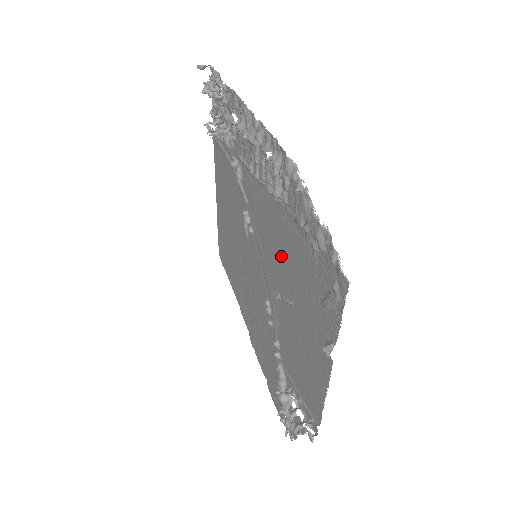
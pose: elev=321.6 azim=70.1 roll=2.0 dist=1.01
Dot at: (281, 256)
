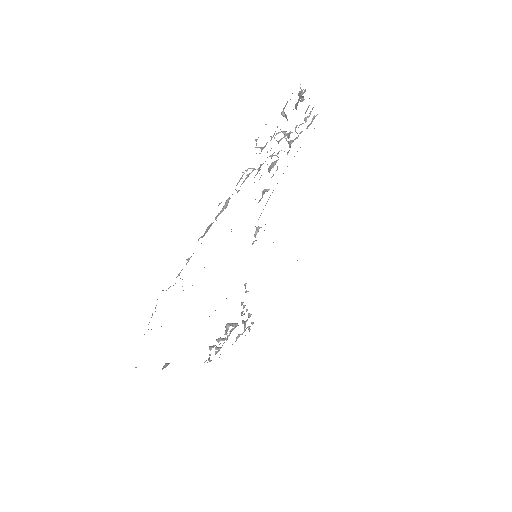
Dot at: occluded
